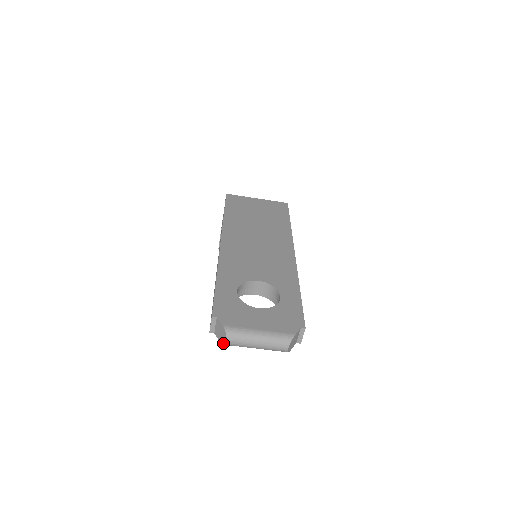
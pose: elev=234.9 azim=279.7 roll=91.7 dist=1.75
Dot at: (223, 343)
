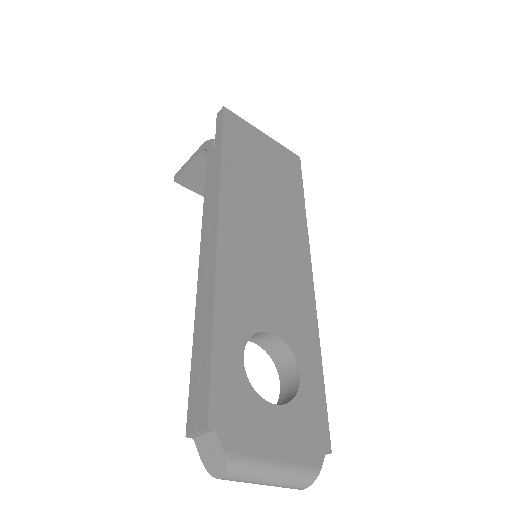
Dot at: (210, 472)
